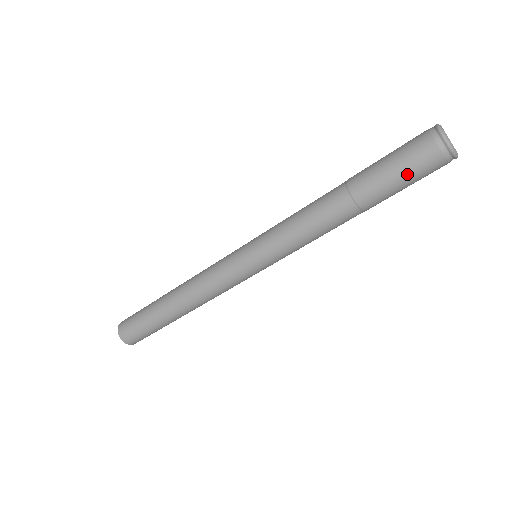
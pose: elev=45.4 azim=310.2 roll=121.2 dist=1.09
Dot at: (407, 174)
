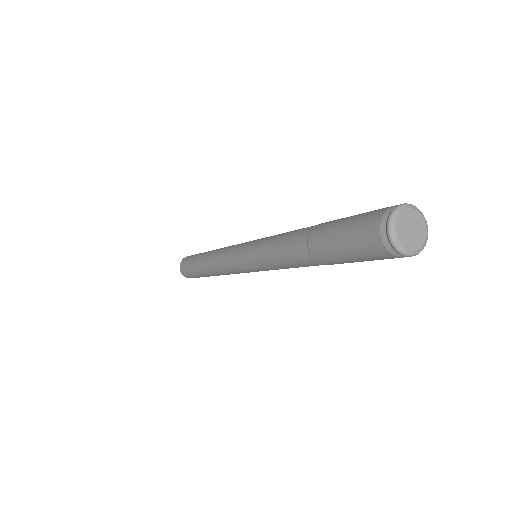
Dot at: occluded
